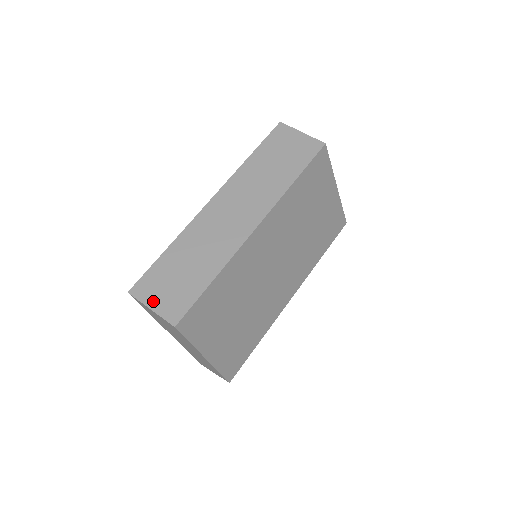
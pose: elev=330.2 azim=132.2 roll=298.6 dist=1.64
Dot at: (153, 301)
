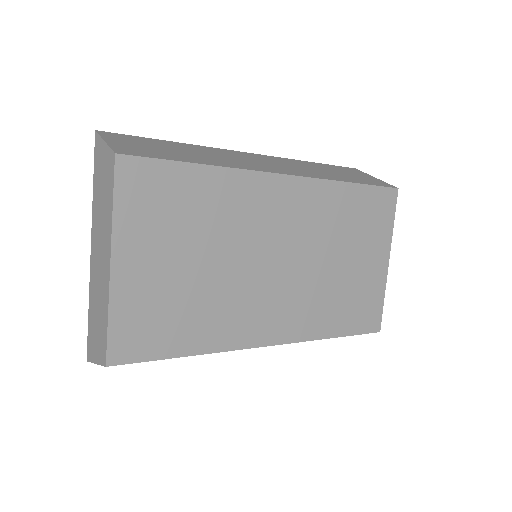
Dot at: (115, 141)
